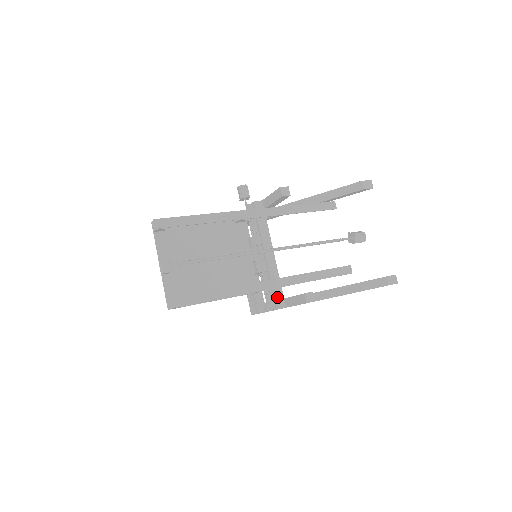
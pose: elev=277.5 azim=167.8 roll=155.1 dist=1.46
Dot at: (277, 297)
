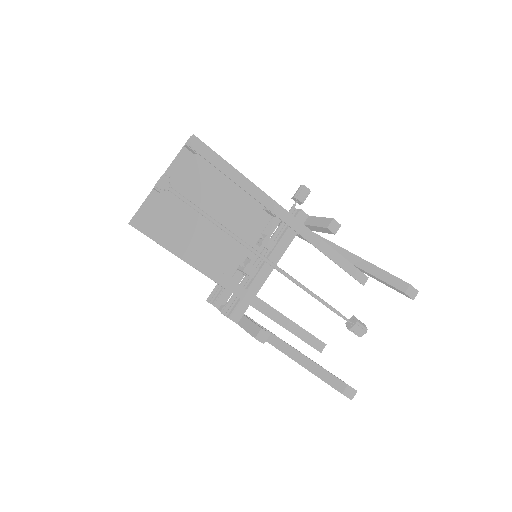
Dot at: (239, 307)
